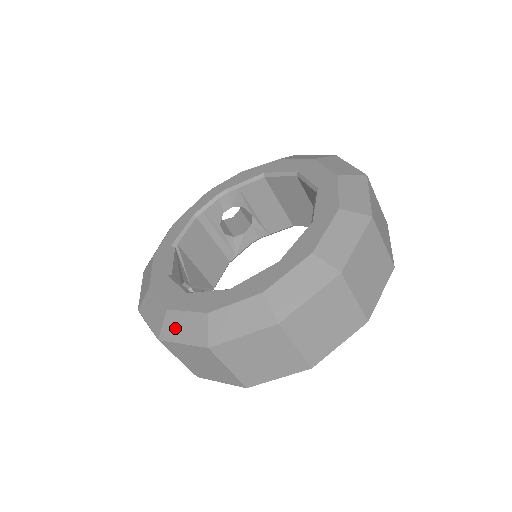
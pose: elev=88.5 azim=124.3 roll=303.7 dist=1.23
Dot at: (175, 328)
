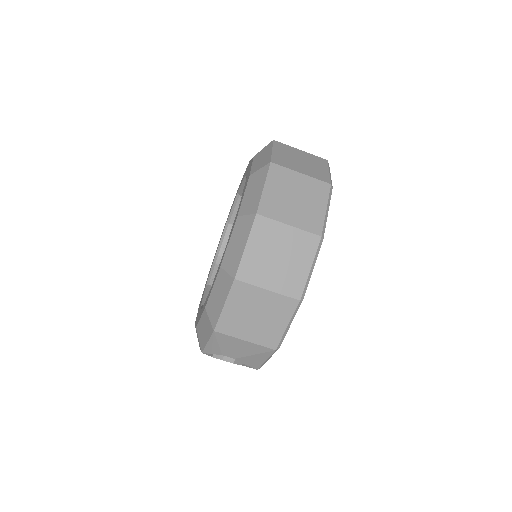
Dot at: (215, 307)
